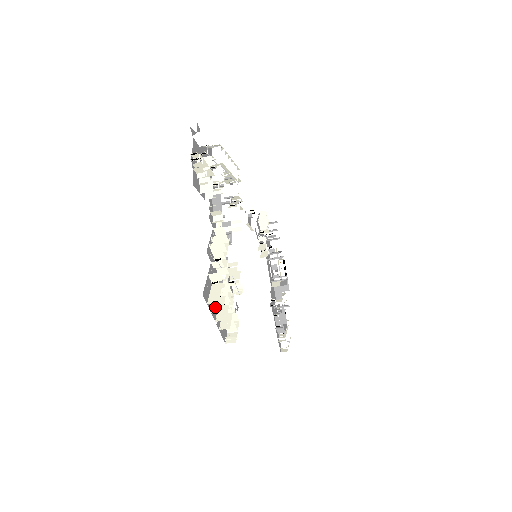
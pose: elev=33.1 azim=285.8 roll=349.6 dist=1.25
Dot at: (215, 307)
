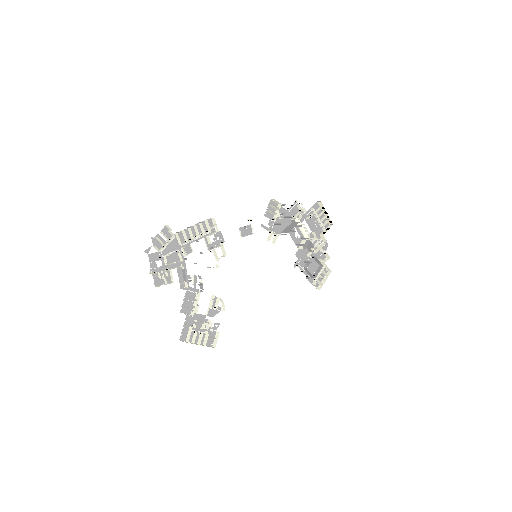
Dot at: (193, 339)
